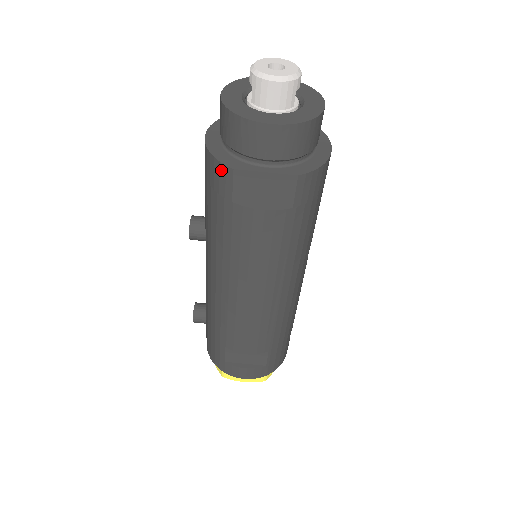
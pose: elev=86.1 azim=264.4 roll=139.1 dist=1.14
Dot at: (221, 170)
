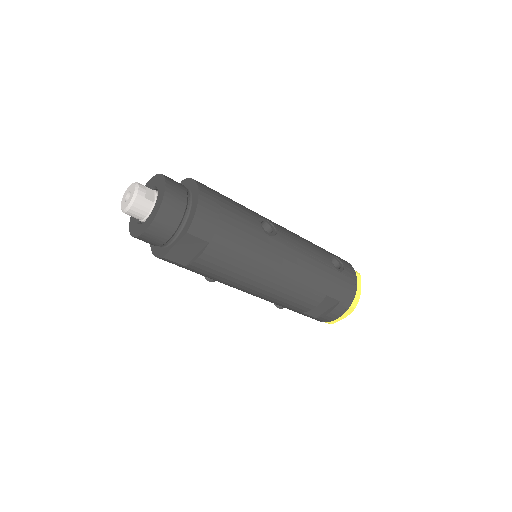
Dot at: occluded
